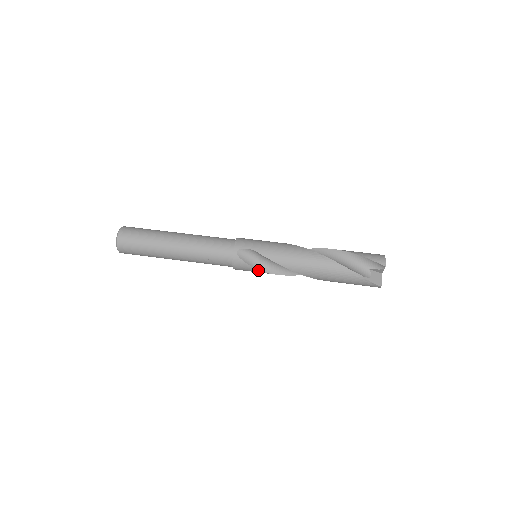
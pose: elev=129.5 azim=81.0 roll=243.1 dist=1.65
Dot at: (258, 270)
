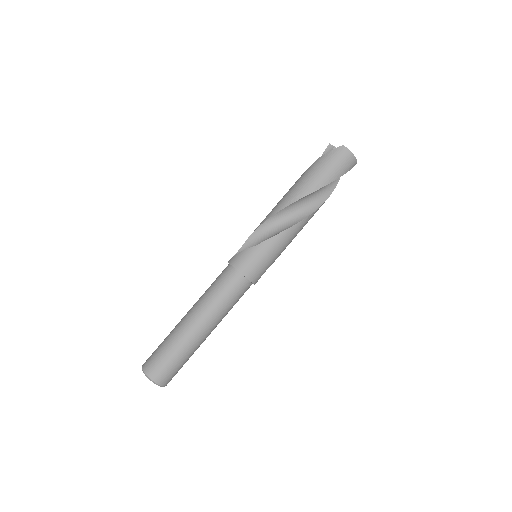
Dot at: occluded
